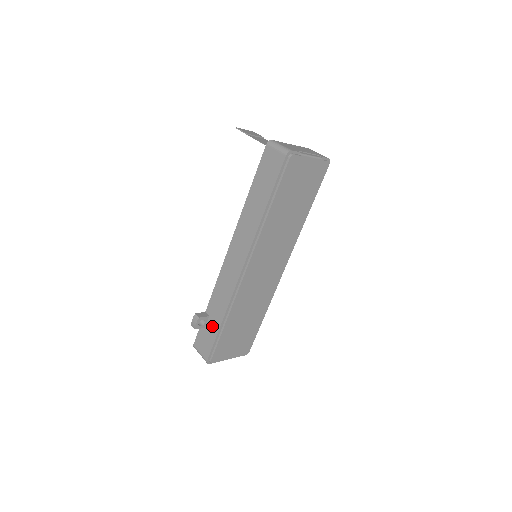
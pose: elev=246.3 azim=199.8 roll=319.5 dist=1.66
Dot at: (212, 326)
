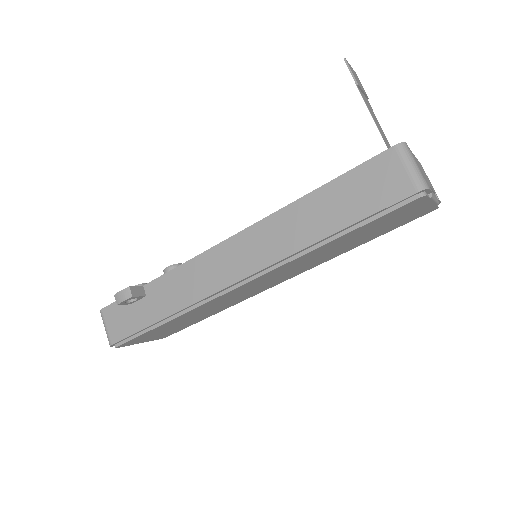
Dot at: (144, 312)
